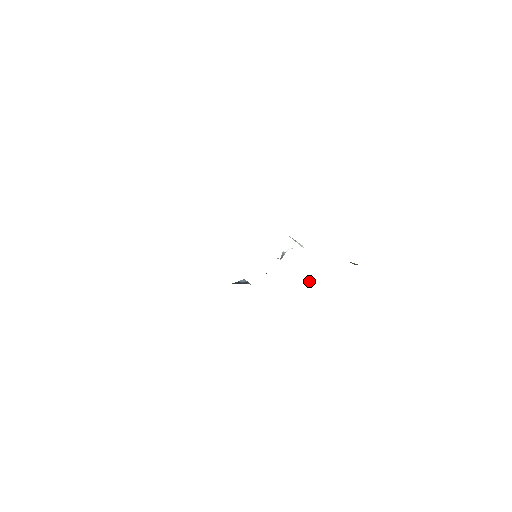
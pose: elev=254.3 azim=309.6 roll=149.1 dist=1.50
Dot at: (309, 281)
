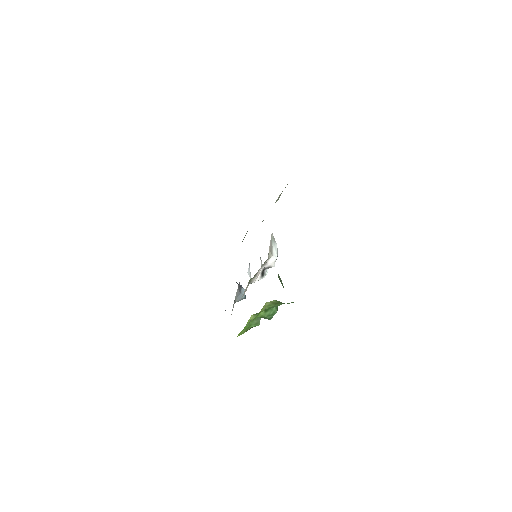
Dot at: occluded
